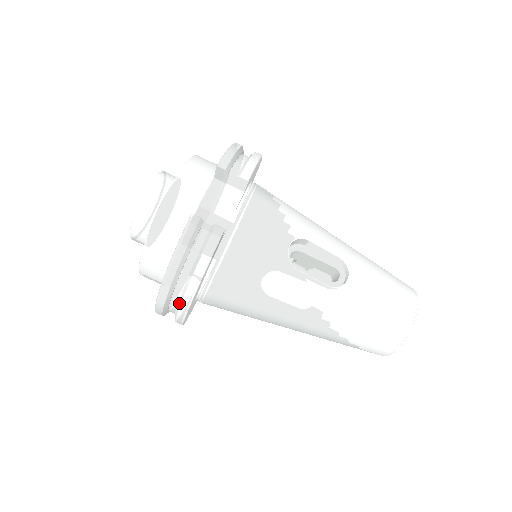
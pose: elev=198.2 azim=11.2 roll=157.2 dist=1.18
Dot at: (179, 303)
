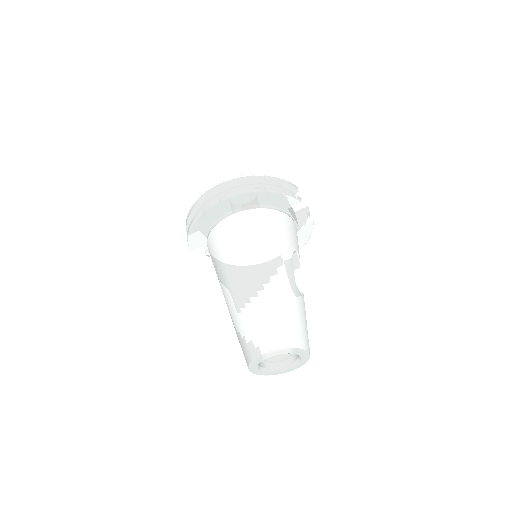
Dot at: (247, 188)
